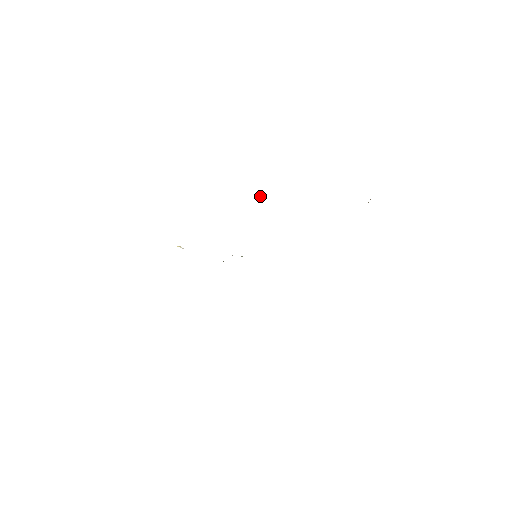
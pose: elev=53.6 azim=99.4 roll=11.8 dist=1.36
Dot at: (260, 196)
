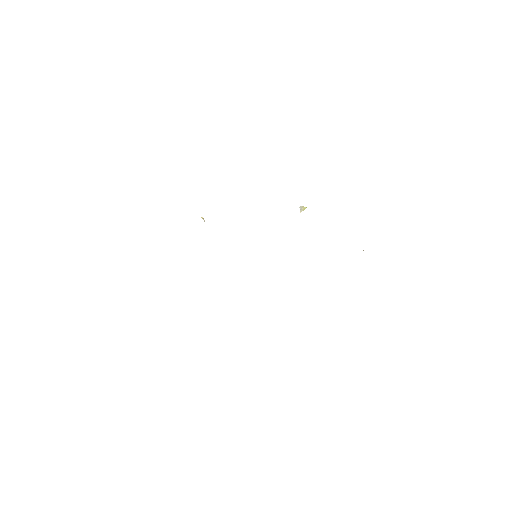
Dot at: (300, 208)
